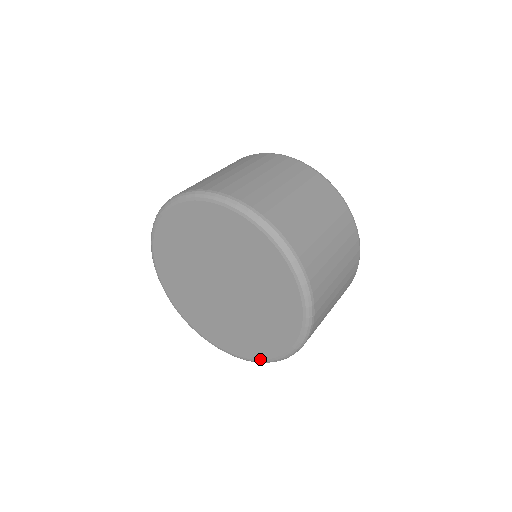
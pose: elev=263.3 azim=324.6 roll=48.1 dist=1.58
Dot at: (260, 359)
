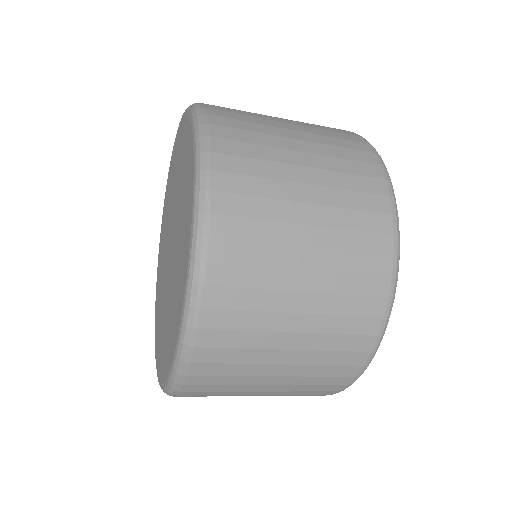
Dot at: (155, 304)
